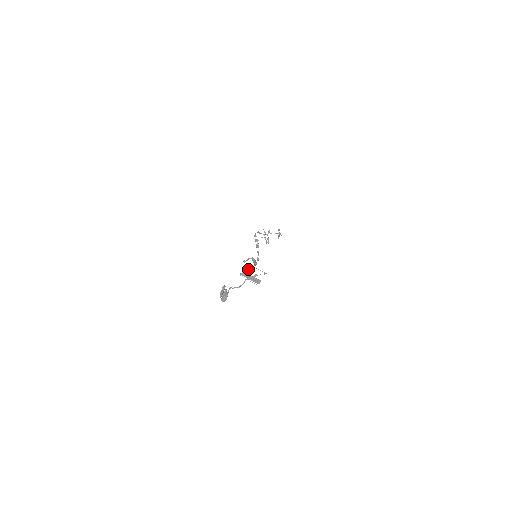
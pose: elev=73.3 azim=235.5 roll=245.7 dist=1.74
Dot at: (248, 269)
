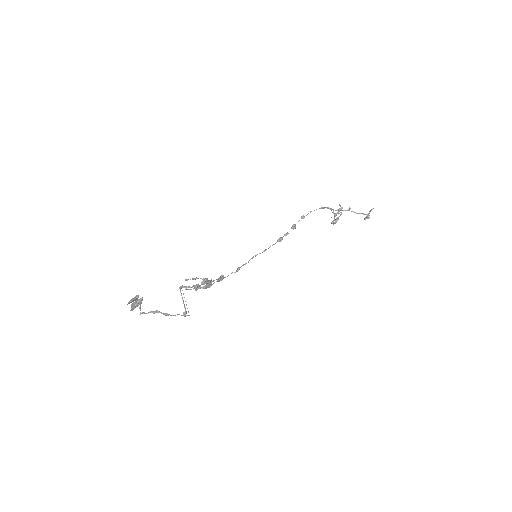
Dot at: (196, 285)
